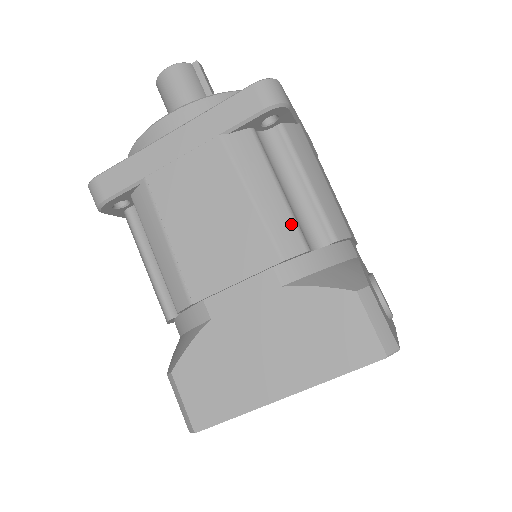
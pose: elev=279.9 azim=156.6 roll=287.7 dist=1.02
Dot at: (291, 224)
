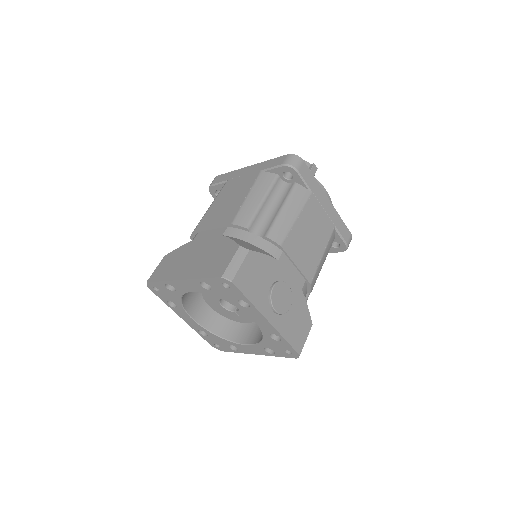
Dot at: (251, 214)
